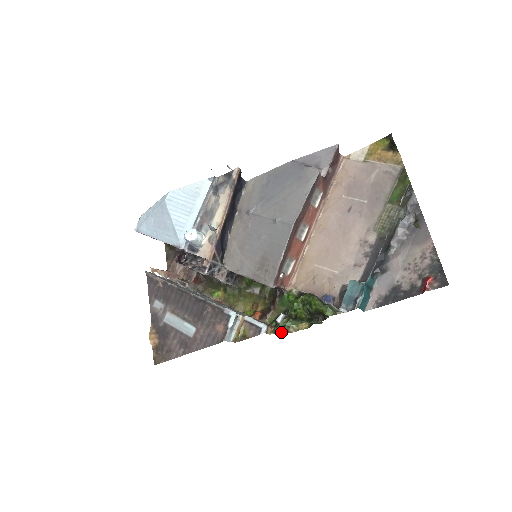
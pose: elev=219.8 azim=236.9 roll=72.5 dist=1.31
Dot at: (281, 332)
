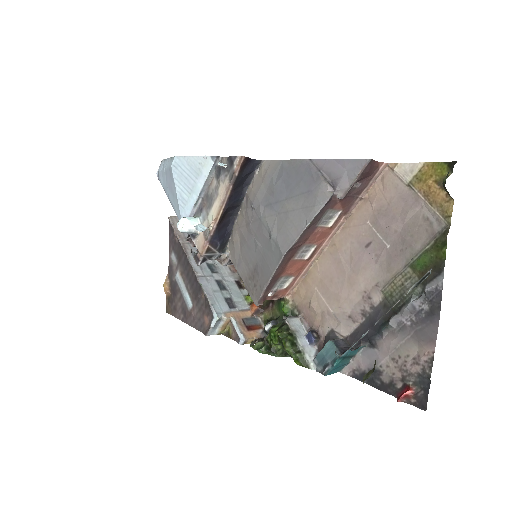
Dot at: occluded
